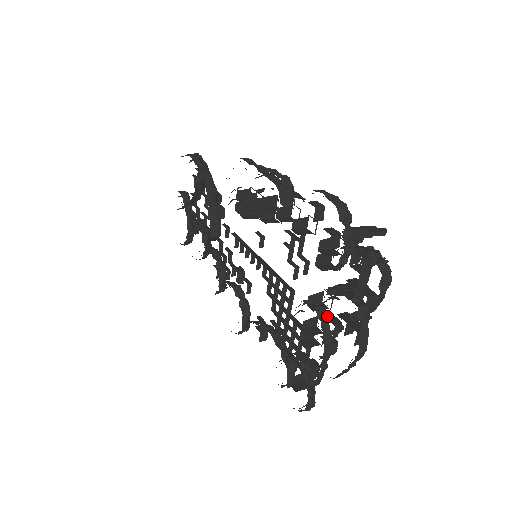
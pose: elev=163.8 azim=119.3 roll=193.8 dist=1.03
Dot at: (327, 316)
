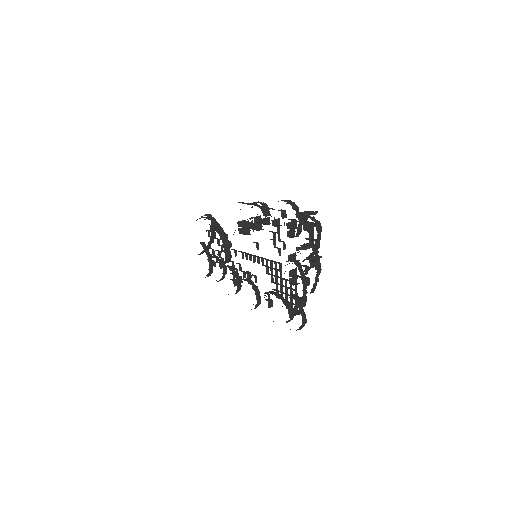
Dot at: (300, 264)
